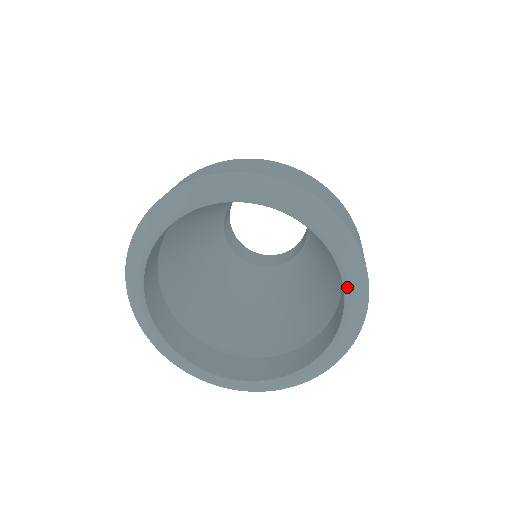
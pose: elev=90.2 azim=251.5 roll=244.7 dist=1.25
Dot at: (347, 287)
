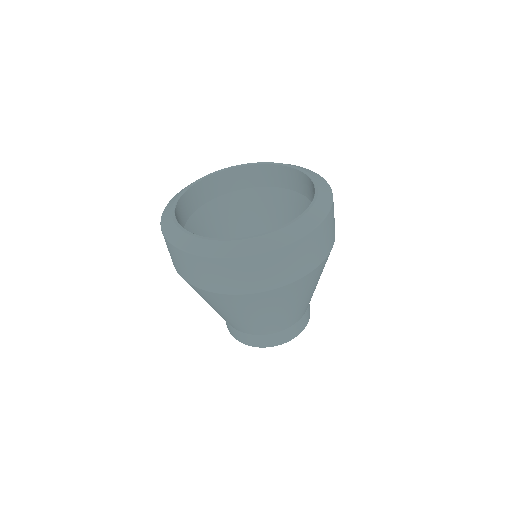
Dot at: (303, 214)
